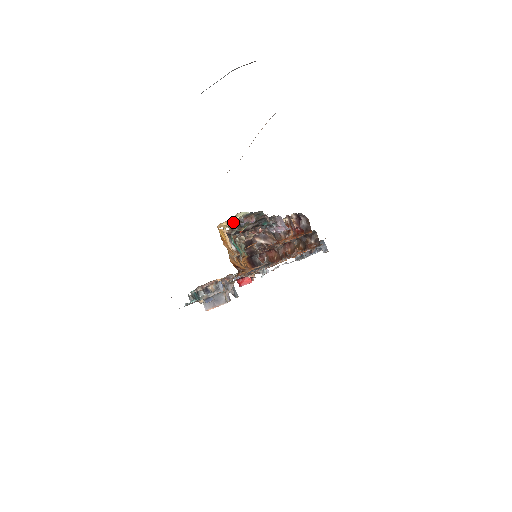
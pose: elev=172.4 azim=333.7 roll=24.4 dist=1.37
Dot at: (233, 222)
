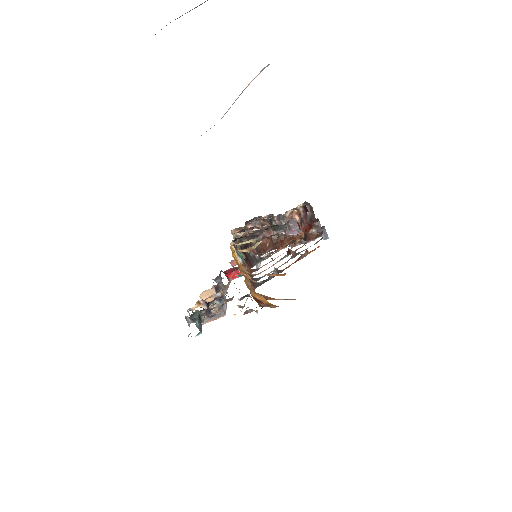
Dot at: occluded
